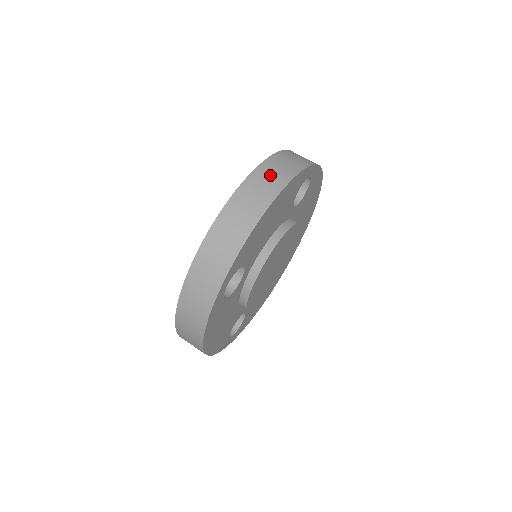
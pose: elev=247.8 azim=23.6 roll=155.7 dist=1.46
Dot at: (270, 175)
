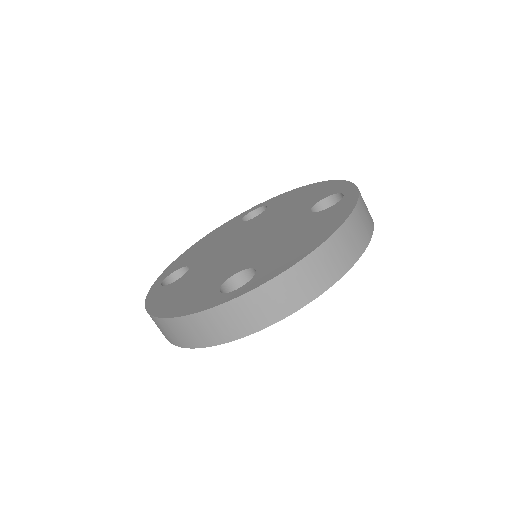
Dot at: (354, 235)
